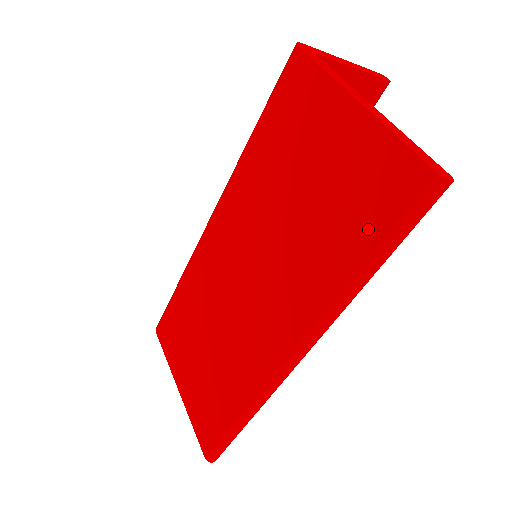
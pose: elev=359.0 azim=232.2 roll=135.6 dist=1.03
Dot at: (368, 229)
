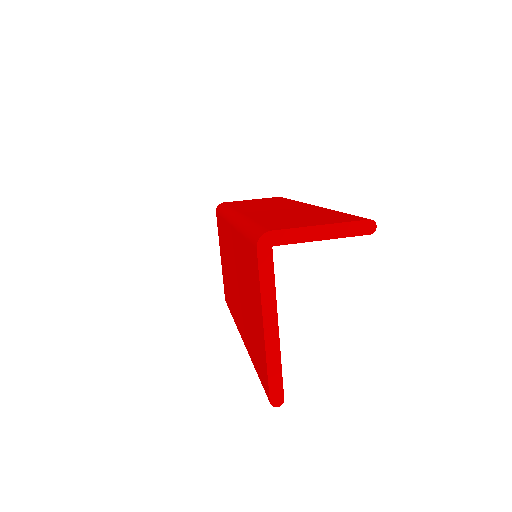
Dot at: (258, 367)
